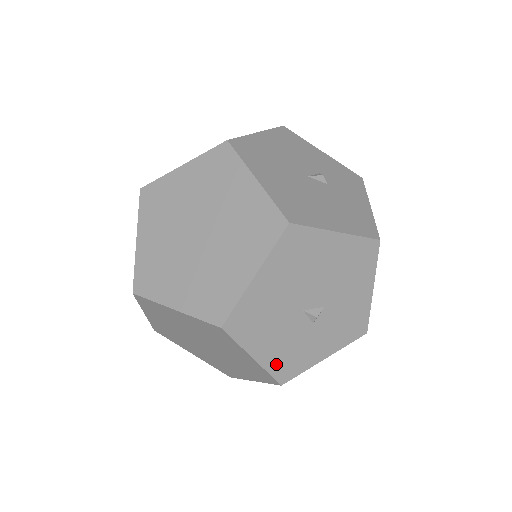
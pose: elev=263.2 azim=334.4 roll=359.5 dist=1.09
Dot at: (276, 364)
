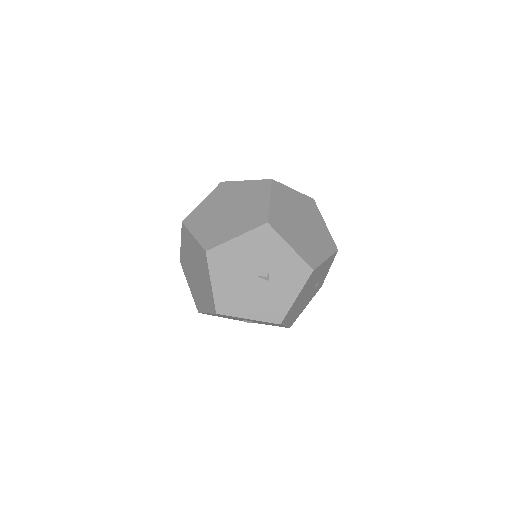
Dot at: occluded
